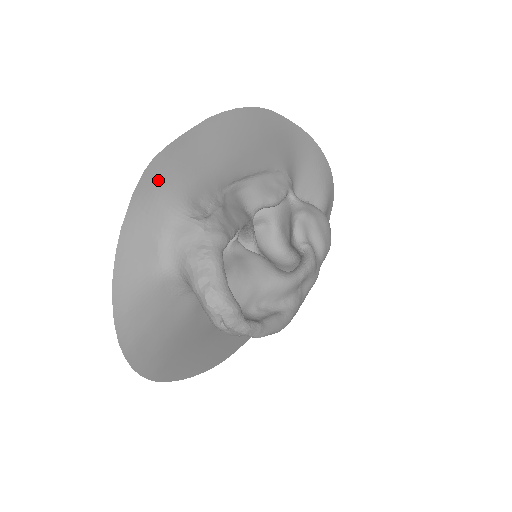
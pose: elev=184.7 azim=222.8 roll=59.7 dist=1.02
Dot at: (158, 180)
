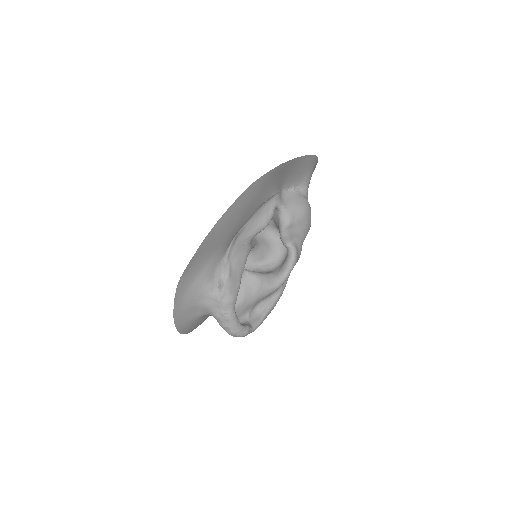
Dot at: (186, 284)
